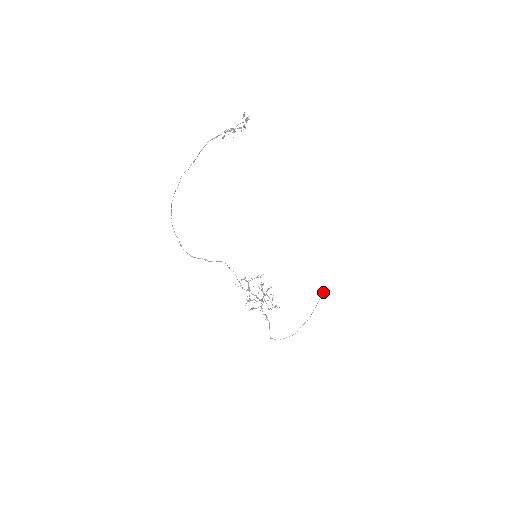
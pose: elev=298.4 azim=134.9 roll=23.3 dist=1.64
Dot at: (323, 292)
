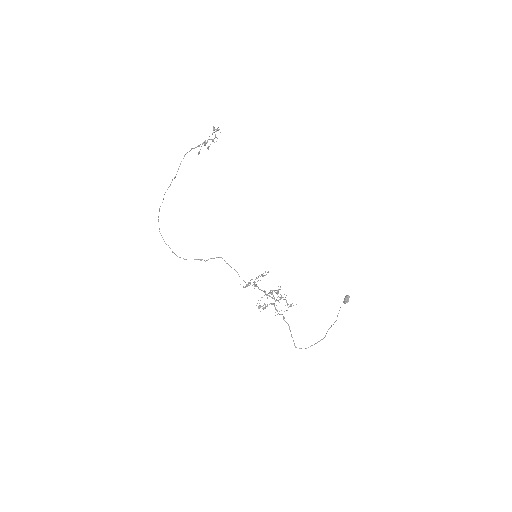
Dot at: occluded
